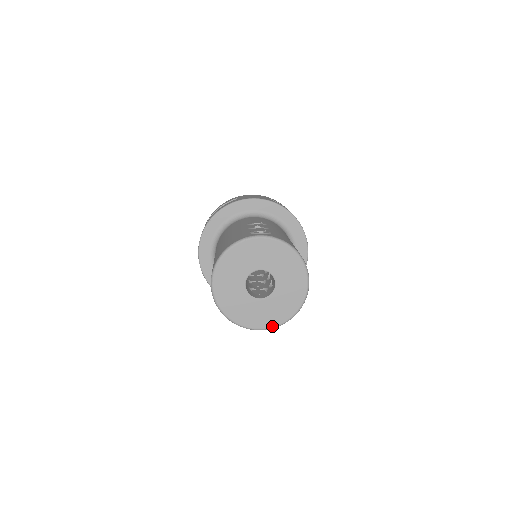
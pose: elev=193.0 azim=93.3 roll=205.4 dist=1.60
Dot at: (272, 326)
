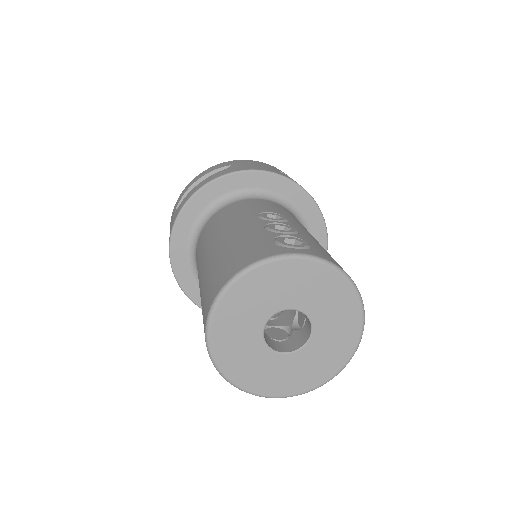
Dot at: (296, 393)
